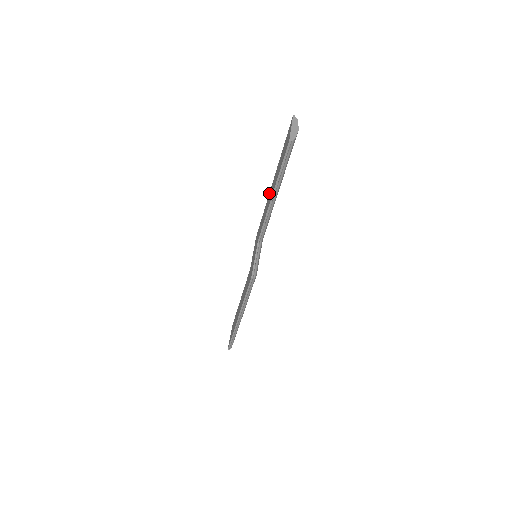
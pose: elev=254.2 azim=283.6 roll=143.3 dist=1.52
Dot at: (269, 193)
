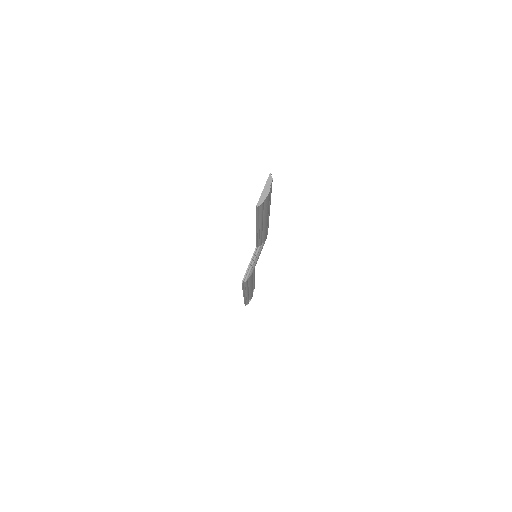
Dot at: occluded
